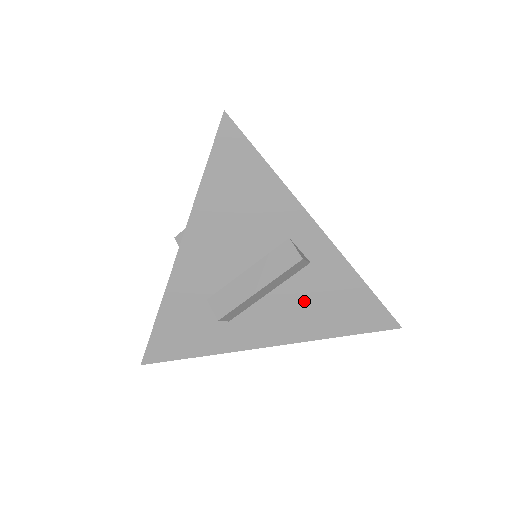
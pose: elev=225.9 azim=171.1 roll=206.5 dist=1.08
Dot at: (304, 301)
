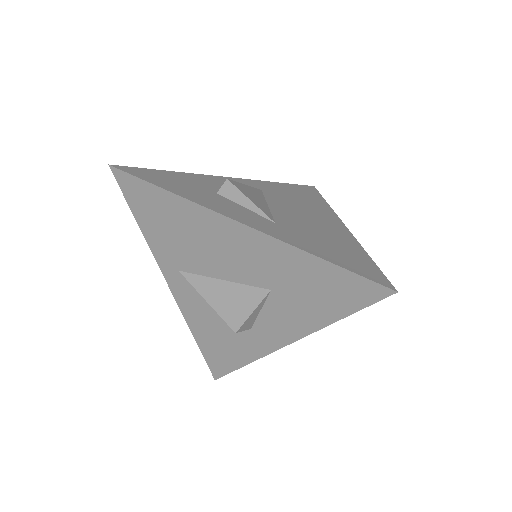
Dot at: occluded
